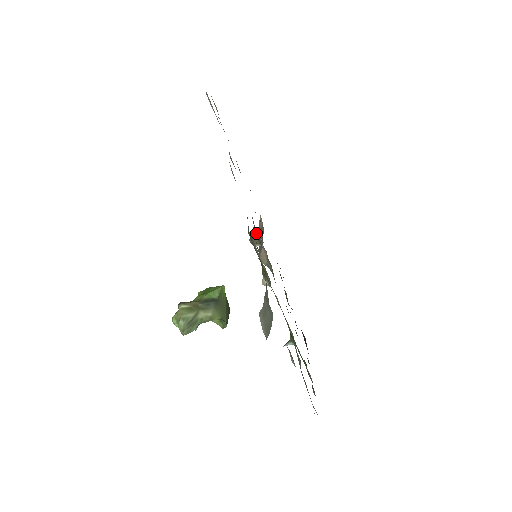
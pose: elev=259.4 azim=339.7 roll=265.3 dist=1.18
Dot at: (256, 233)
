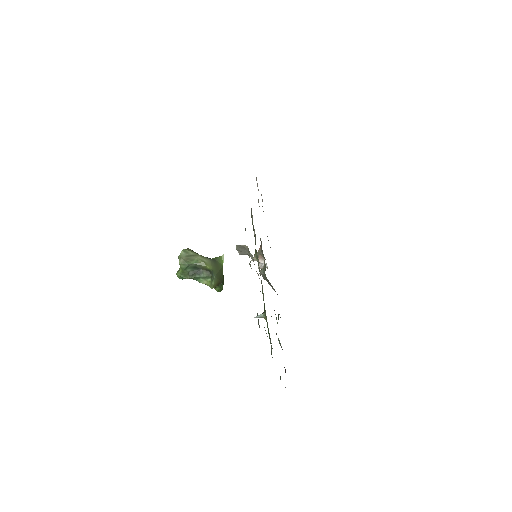
Dot at: (260, 238)
